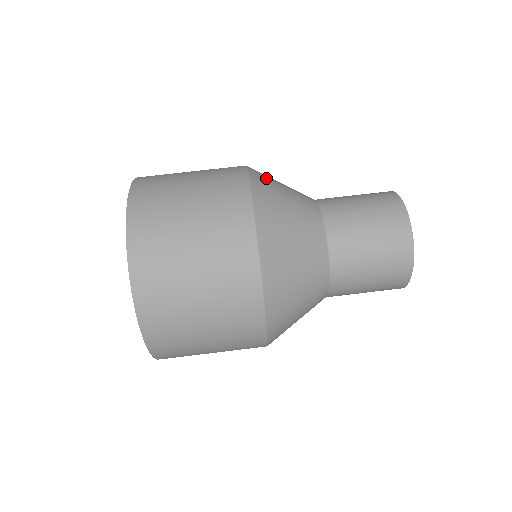
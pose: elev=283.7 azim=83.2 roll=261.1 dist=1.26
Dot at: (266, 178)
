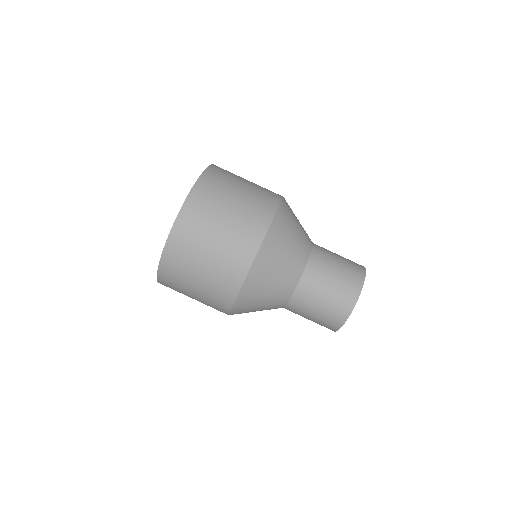
Dot at: occluded
